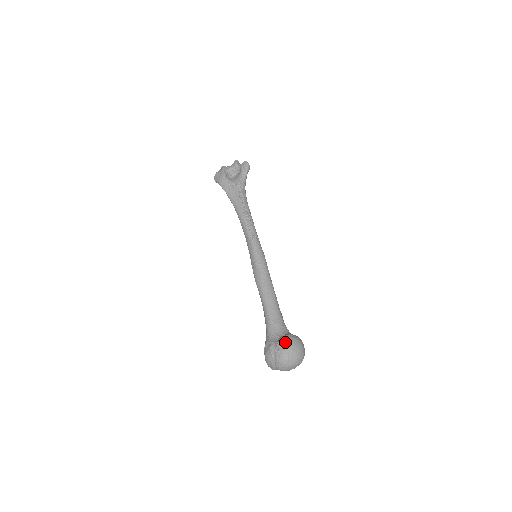
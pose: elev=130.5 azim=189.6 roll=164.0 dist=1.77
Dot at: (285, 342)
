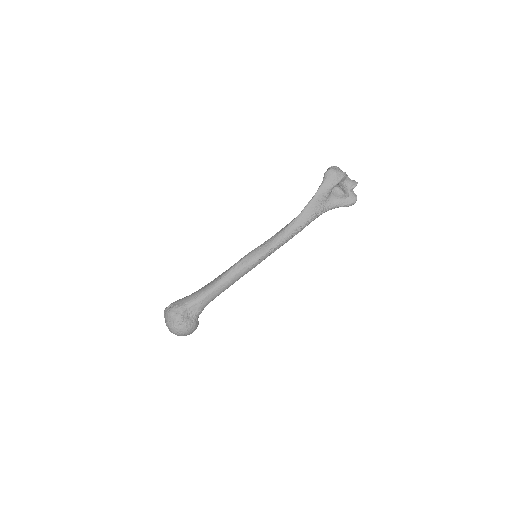
Dot at: (187, 326)
